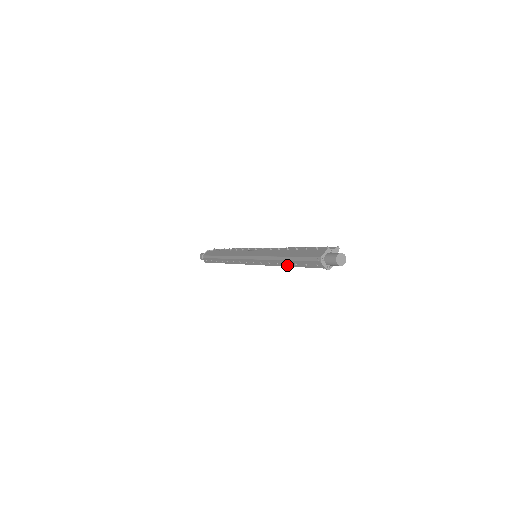
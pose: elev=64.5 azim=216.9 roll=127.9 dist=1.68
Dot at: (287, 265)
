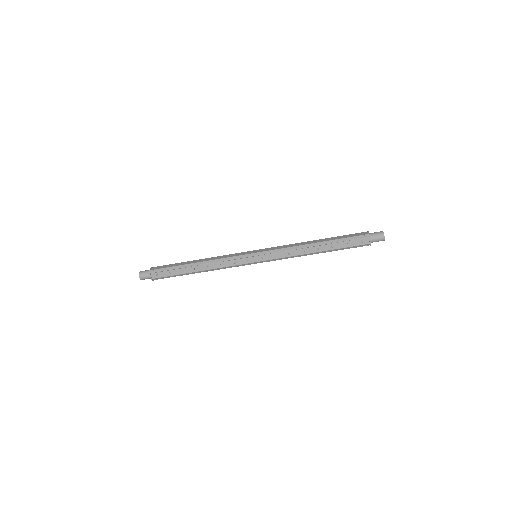
Dot at: (317, 250)
